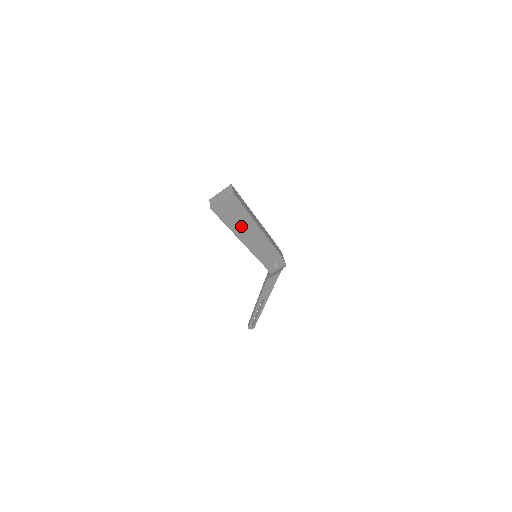
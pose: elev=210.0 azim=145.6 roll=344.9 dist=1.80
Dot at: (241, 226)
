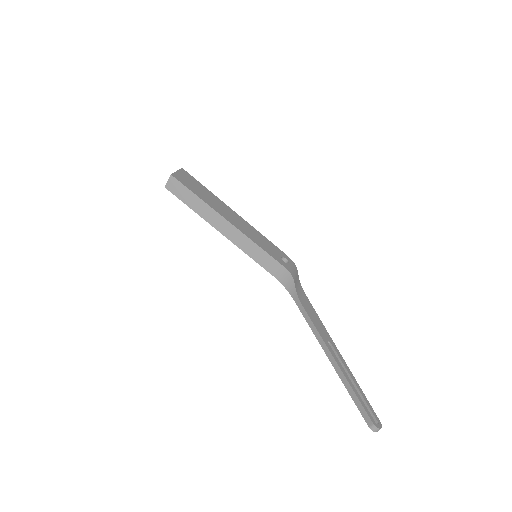
Dot at: (211, 201)
